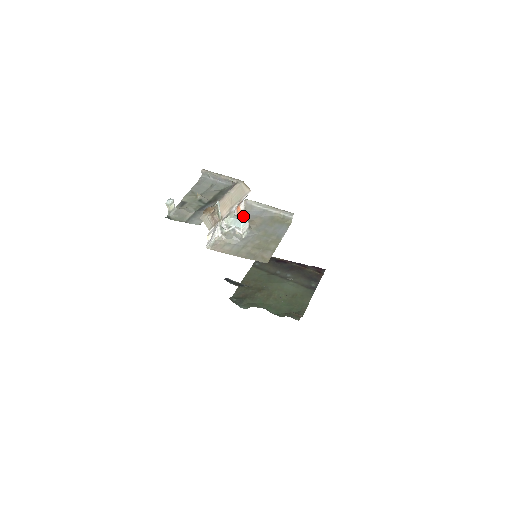
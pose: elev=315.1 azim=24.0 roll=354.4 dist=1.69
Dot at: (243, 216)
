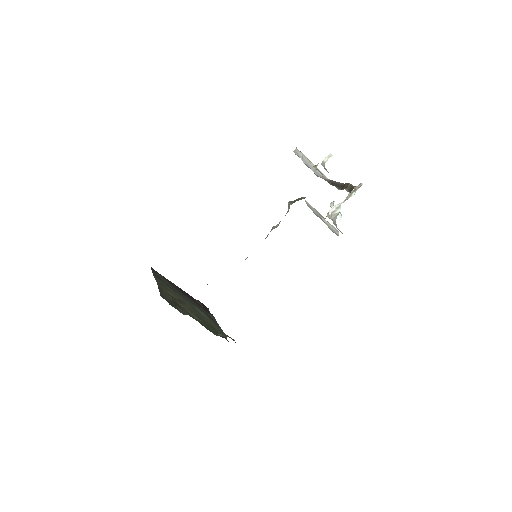
Dot at: occluded
